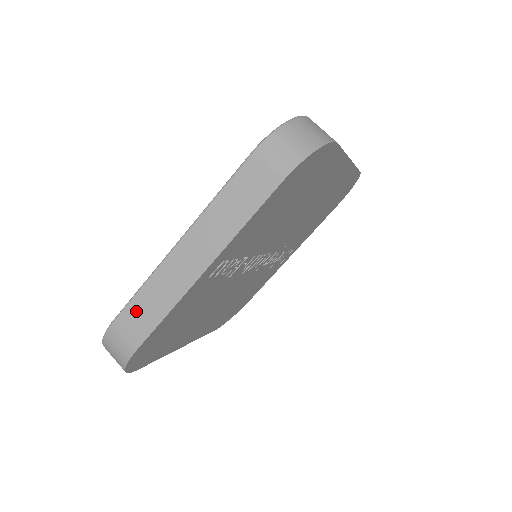
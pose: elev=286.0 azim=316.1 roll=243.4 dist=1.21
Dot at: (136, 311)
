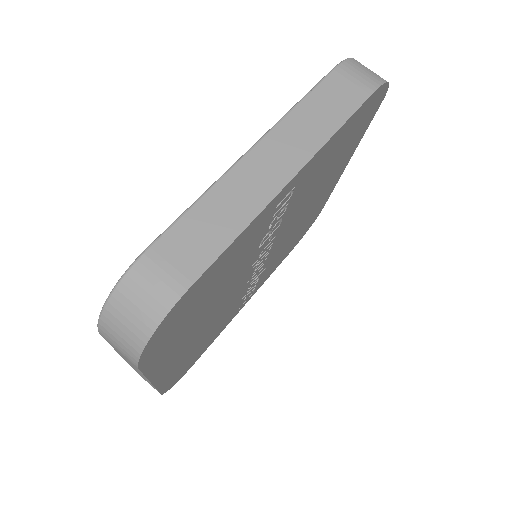
Dot at: (190, 231)
